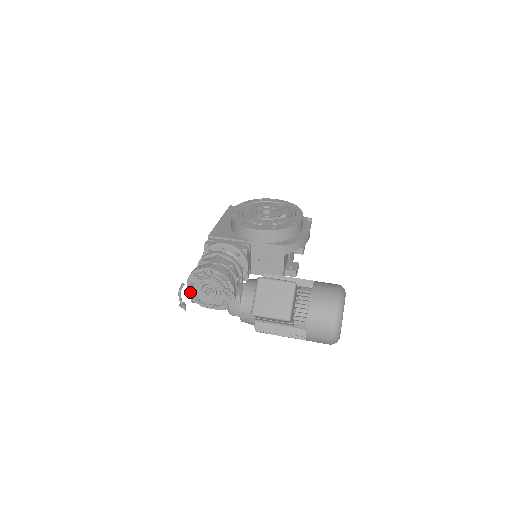
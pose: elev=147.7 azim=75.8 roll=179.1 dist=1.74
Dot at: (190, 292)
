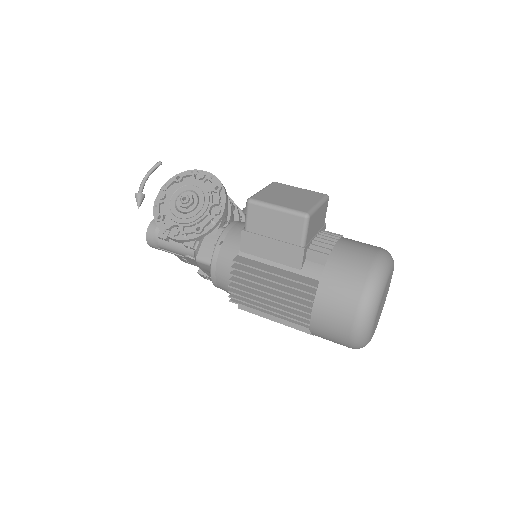
Dot at: (157, 202)
